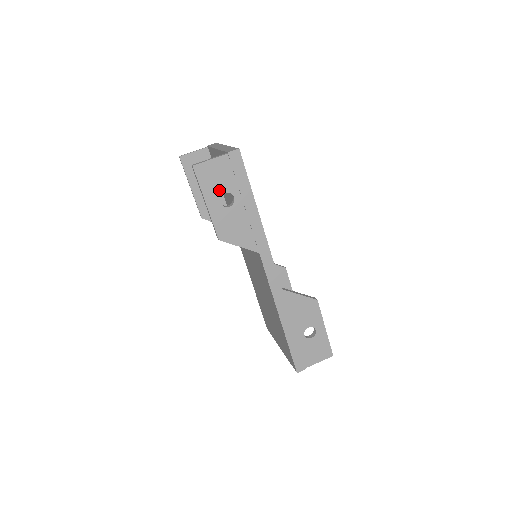
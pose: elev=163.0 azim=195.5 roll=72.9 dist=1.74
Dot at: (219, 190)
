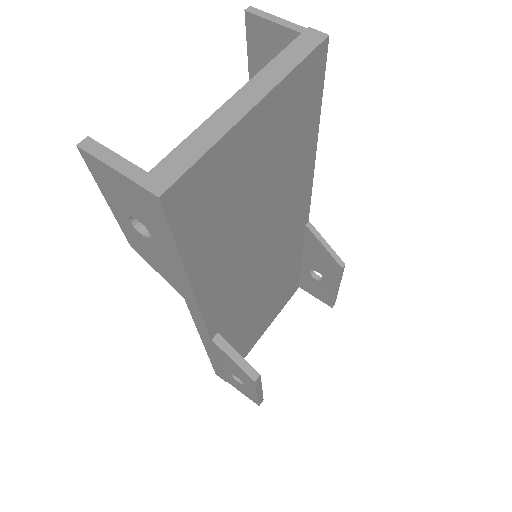
Dot at: (126, 208)
